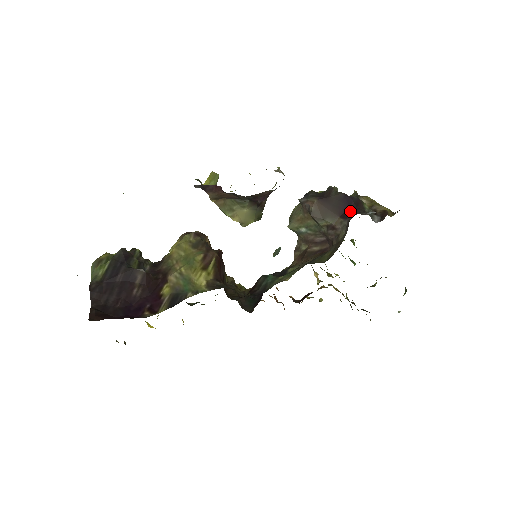
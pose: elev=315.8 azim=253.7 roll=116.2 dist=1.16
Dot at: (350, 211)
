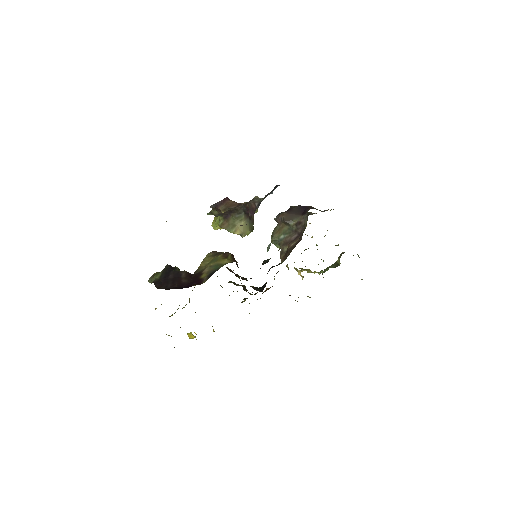
Dot at: (306, 210)
